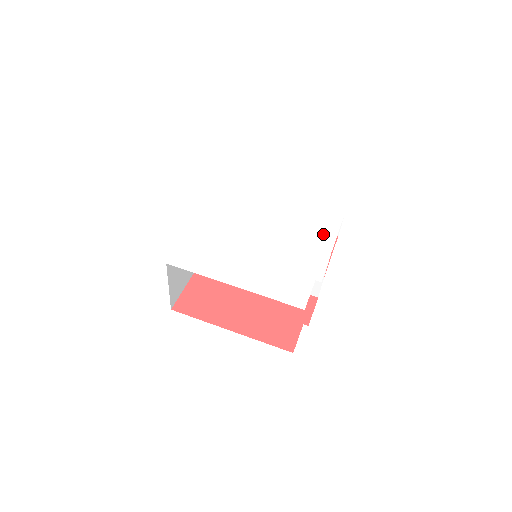
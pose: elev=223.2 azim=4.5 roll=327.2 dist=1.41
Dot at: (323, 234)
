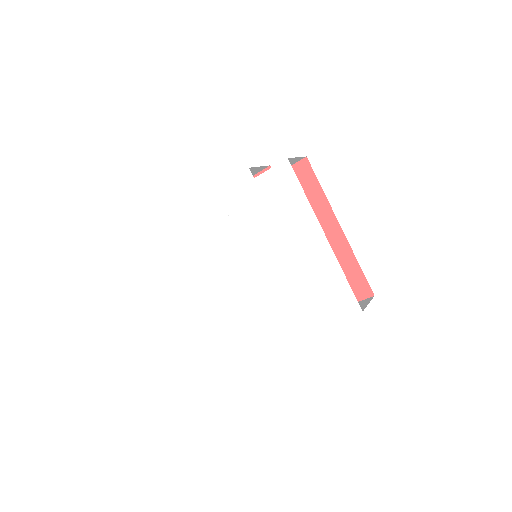
Dot at: (302, 315)
